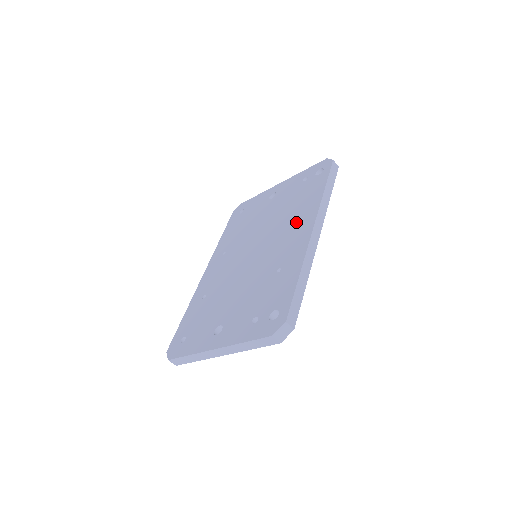
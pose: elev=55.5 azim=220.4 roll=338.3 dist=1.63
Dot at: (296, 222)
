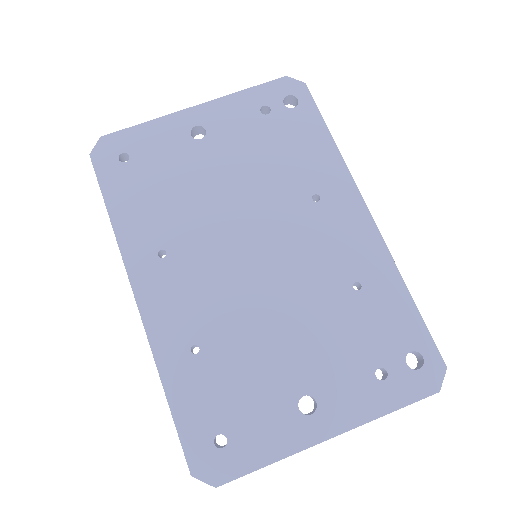
Dot at: (320, 198)
